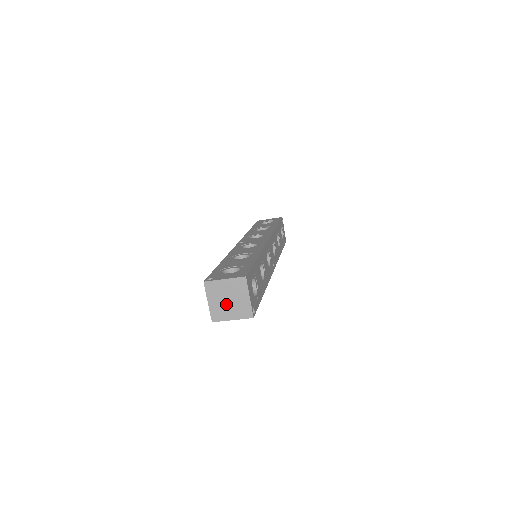
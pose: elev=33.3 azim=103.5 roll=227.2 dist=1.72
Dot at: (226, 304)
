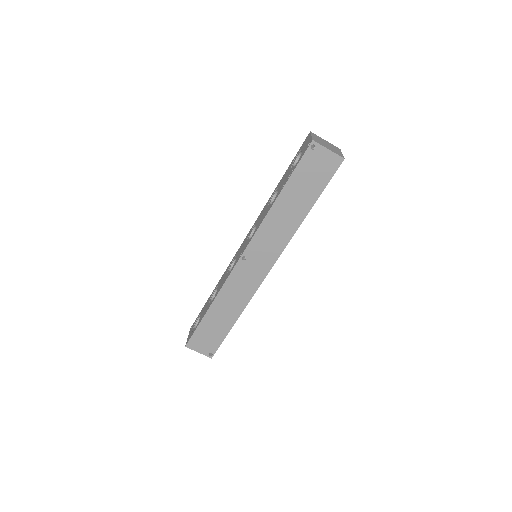
Dot at: (325, 144)
